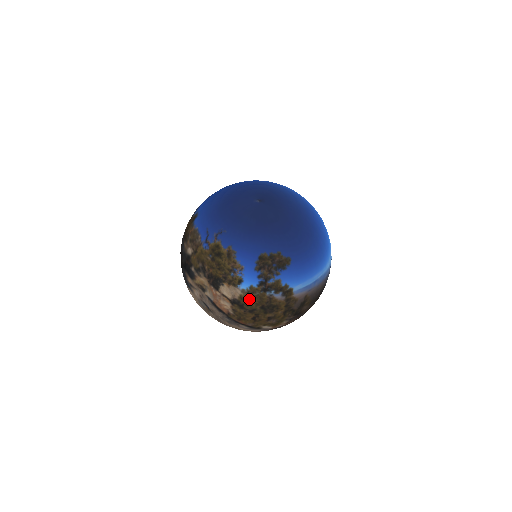
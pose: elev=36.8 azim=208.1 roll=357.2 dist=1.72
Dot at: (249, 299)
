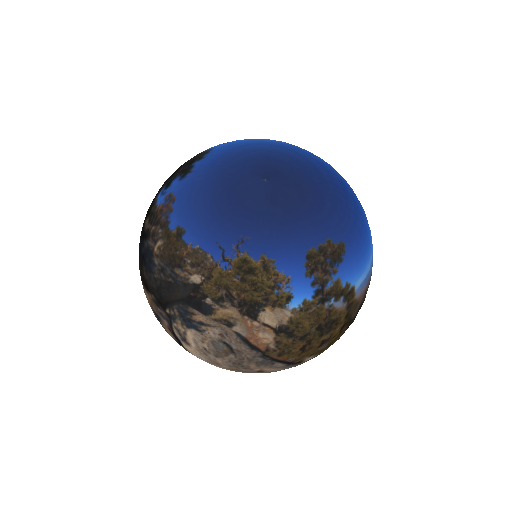
Dot at: (302, 320)
